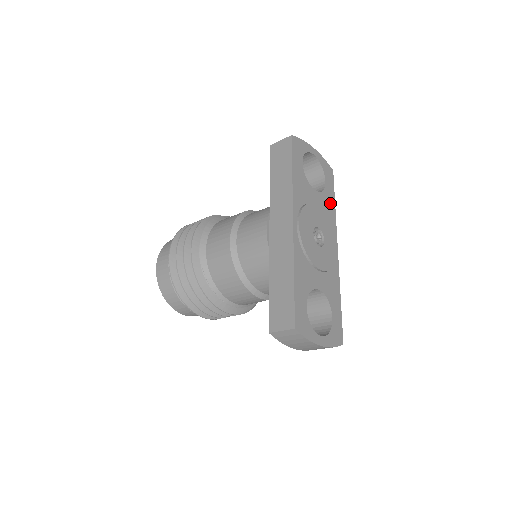
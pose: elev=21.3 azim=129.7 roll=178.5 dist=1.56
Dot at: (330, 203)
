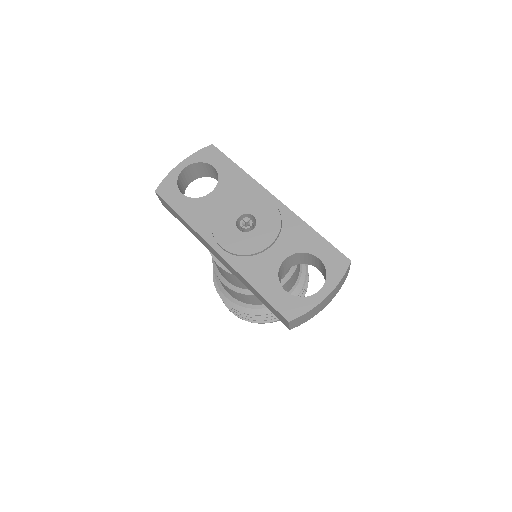
Dot at: (234, 175)
